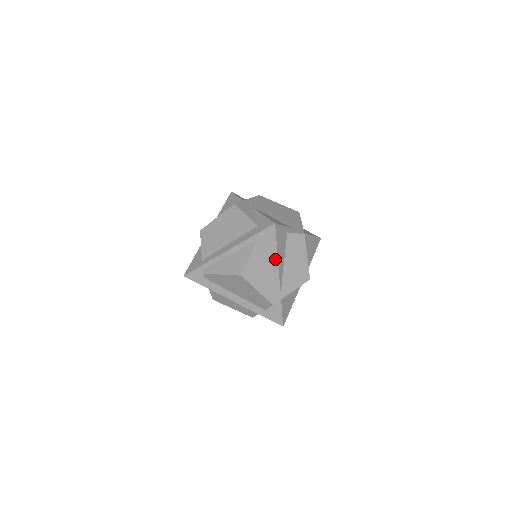
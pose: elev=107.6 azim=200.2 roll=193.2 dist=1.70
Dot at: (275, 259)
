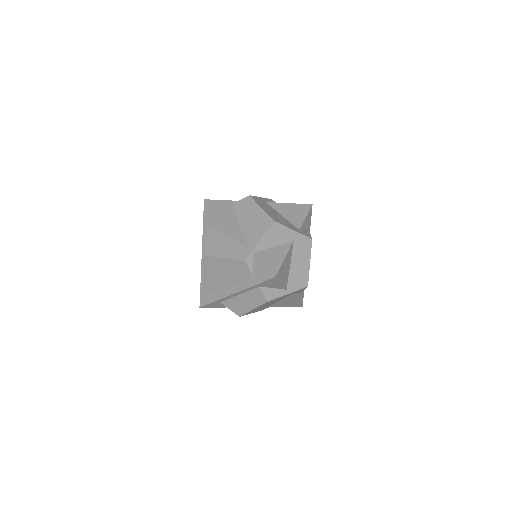
Dot at: (224, 224)
